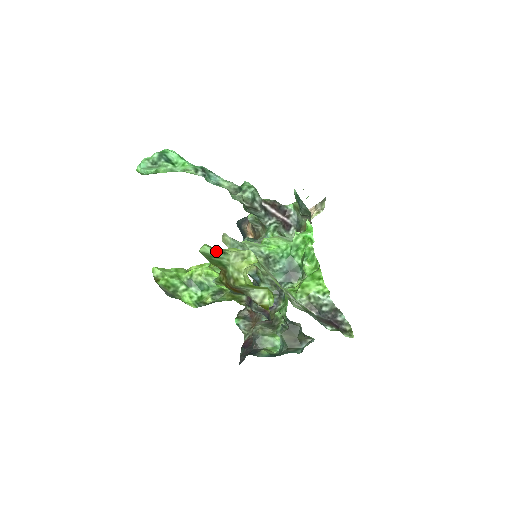
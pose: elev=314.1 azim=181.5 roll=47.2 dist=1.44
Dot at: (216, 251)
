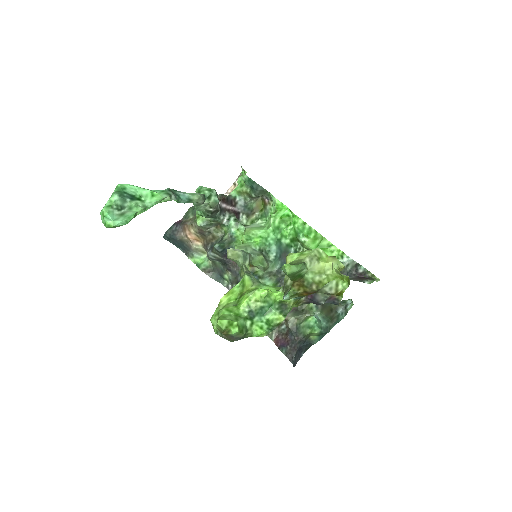
Dot at: (300, 265)
